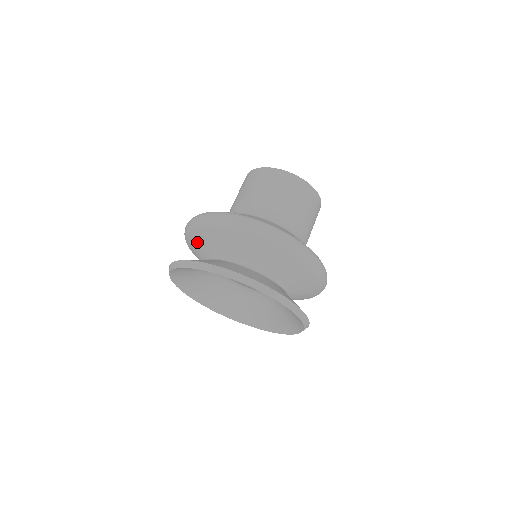
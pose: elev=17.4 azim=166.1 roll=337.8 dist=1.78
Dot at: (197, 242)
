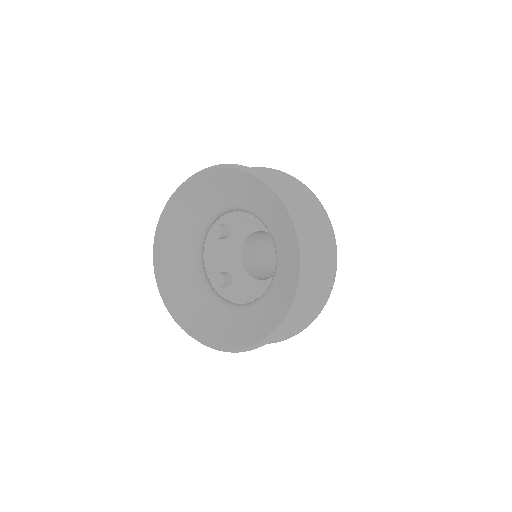
Dot at: occluded
